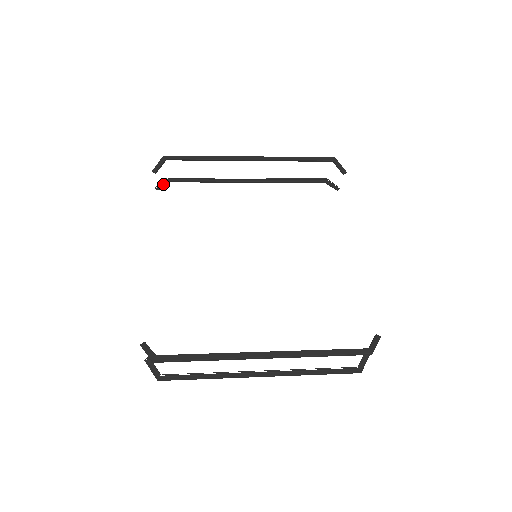
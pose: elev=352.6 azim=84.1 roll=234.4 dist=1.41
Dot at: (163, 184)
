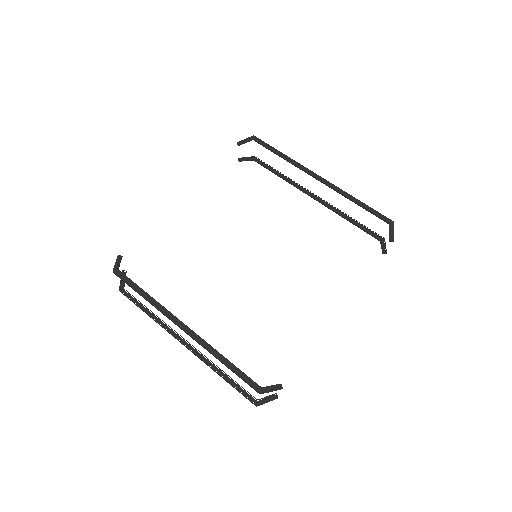
Dot at: (247, 159)
